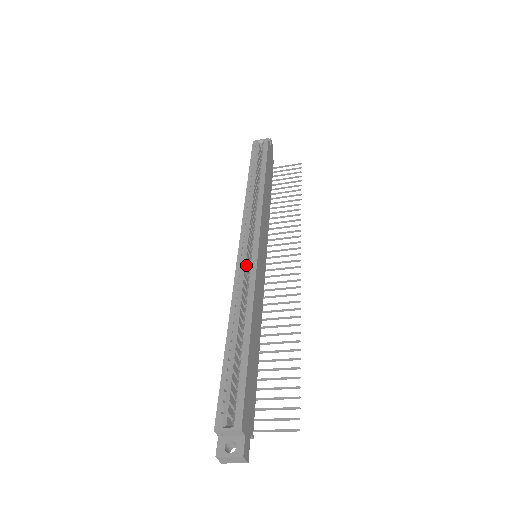
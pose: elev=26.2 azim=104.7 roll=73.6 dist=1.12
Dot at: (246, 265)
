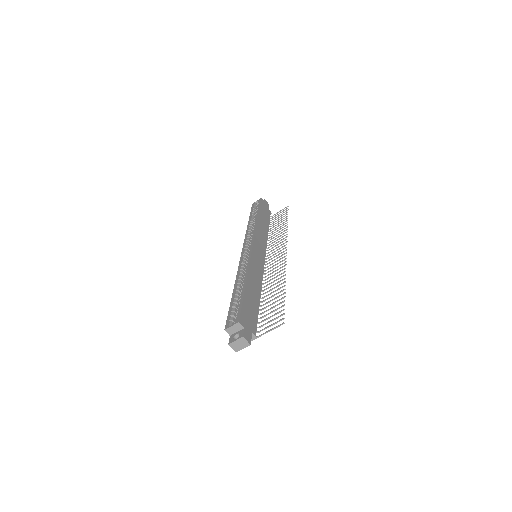
Dot at: occluded
